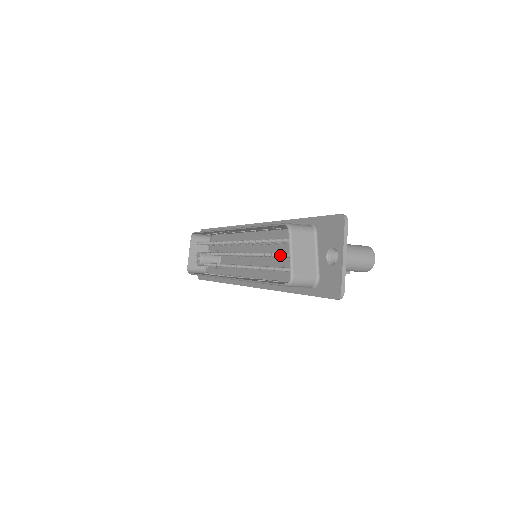
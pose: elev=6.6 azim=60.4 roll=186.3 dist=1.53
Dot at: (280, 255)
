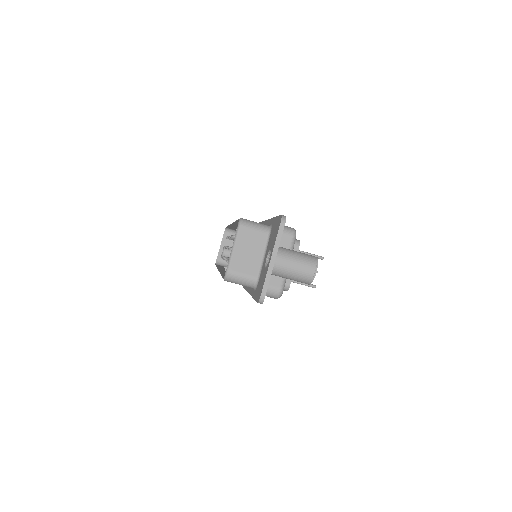
Dot at: occluded
